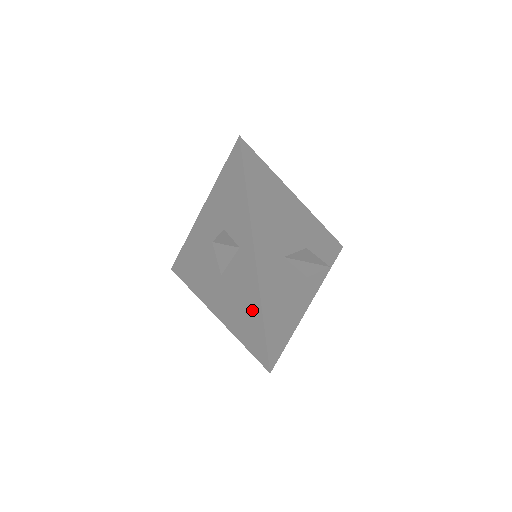
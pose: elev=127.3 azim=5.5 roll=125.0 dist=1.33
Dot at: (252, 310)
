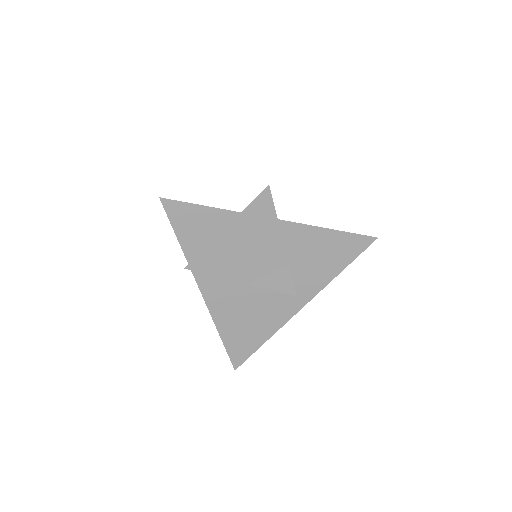
Dot at: occluded
